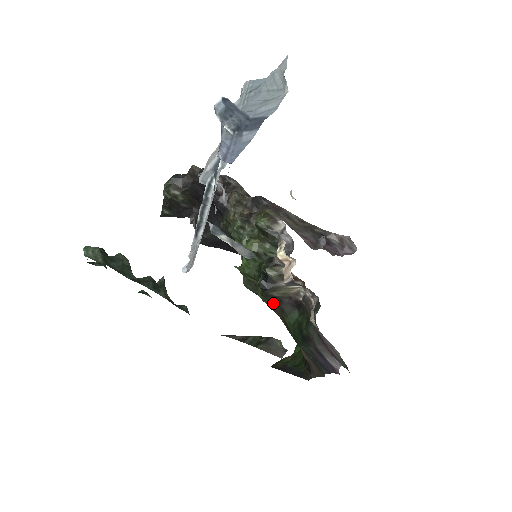
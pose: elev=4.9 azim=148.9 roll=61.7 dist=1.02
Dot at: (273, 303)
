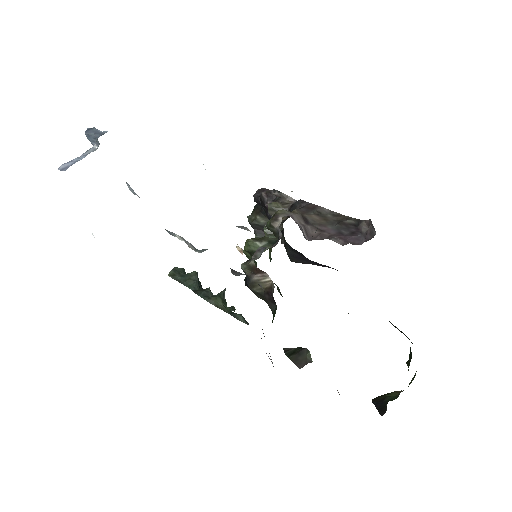
Dot at: occluded
